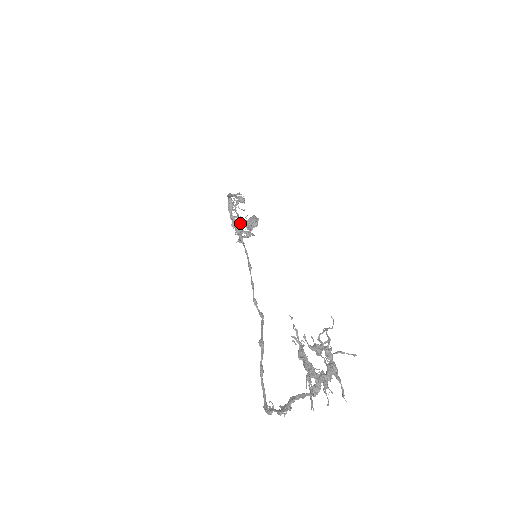
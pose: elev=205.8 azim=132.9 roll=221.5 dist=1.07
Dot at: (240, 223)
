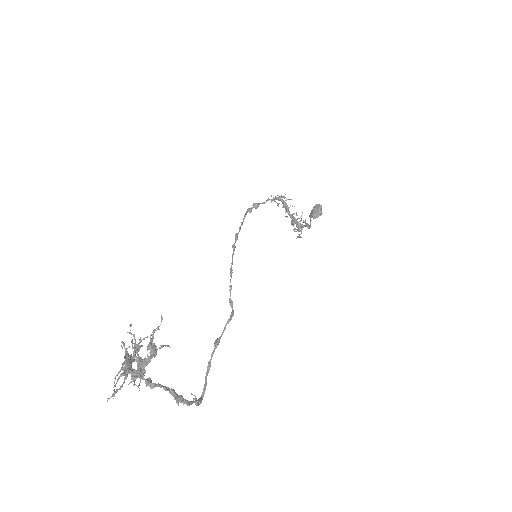
Dot at: (295, 219)
